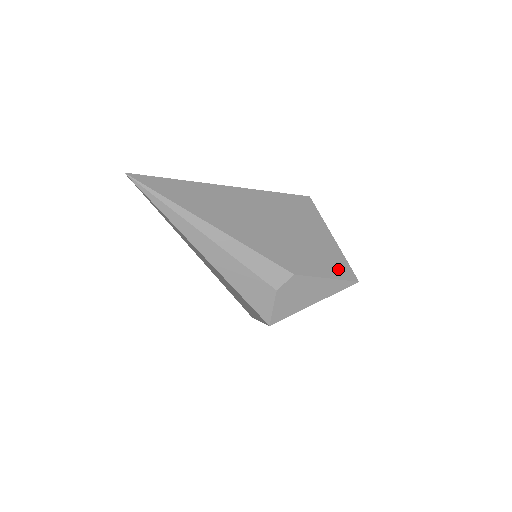
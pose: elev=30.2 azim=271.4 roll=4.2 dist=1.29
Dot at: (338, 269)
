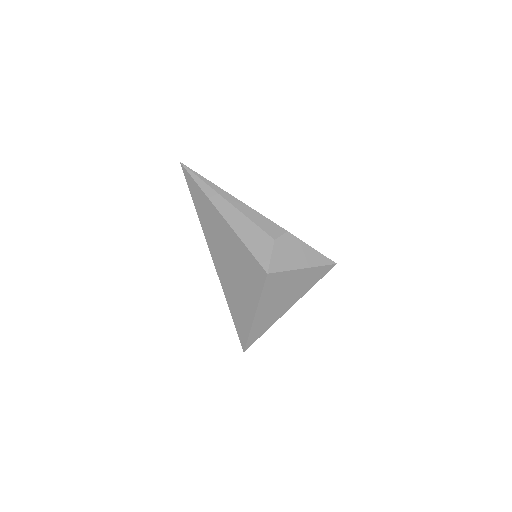
Dot at: occluded
